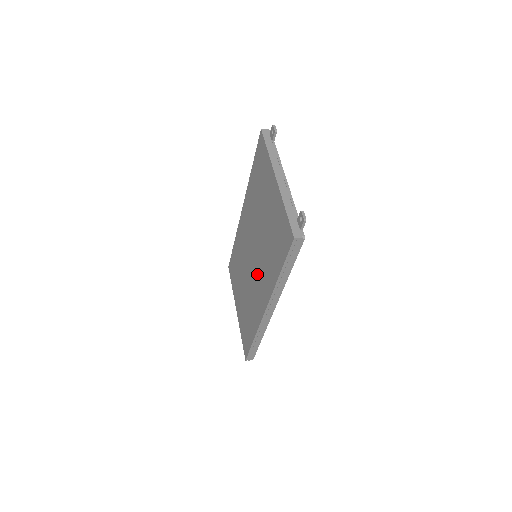
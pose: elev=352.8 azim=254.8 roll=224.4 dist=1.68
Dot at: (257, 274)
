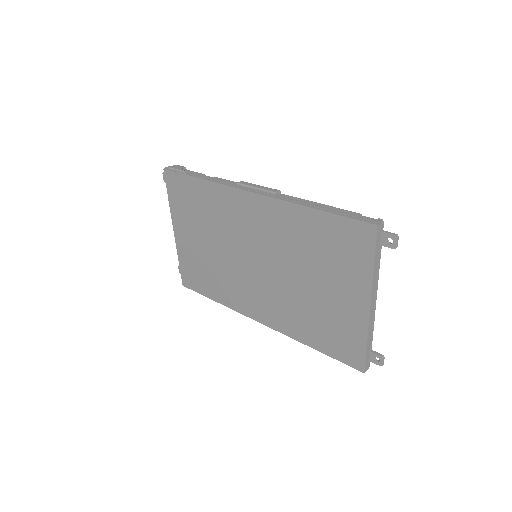
Dot at: (260, 288)
